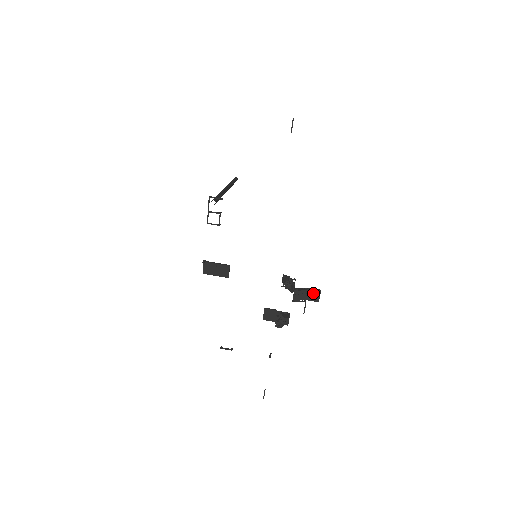
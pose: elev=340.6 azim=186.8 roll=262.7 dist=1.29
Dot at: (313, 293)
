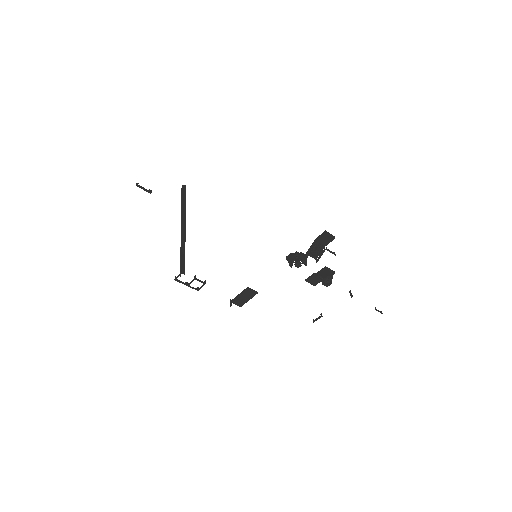
Dot at: (323, 239)
